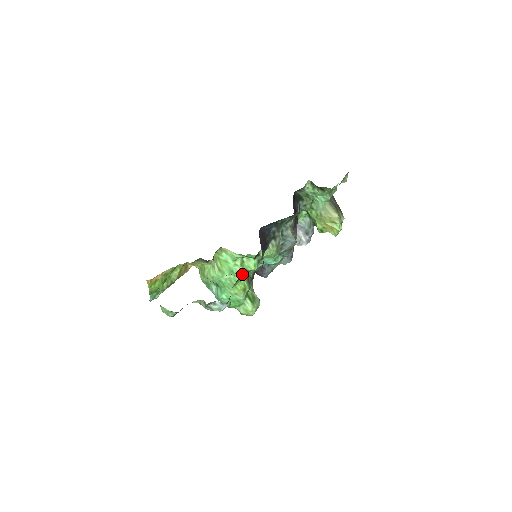
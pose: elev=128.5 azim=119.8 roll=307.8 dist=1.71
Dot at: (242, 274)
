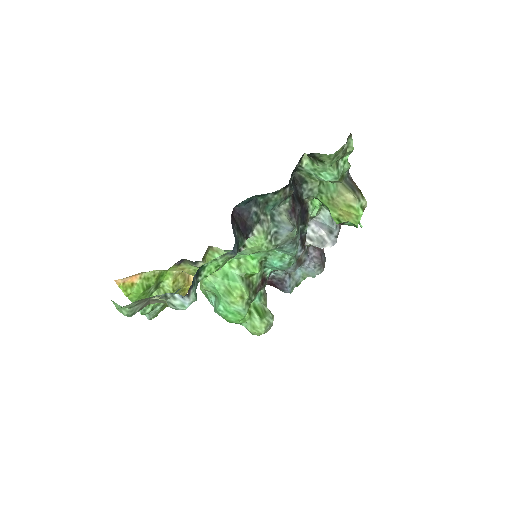
Dot at: (239, 278)
